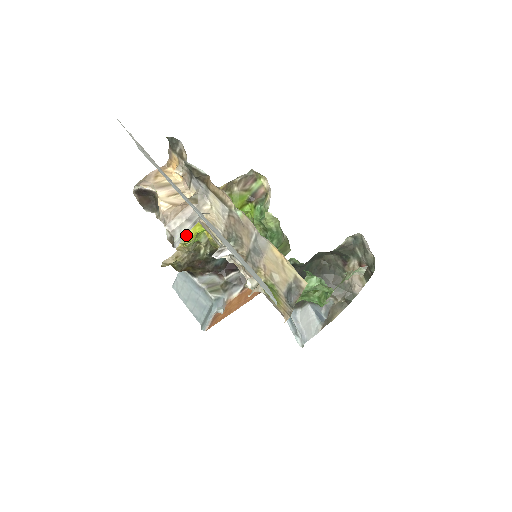
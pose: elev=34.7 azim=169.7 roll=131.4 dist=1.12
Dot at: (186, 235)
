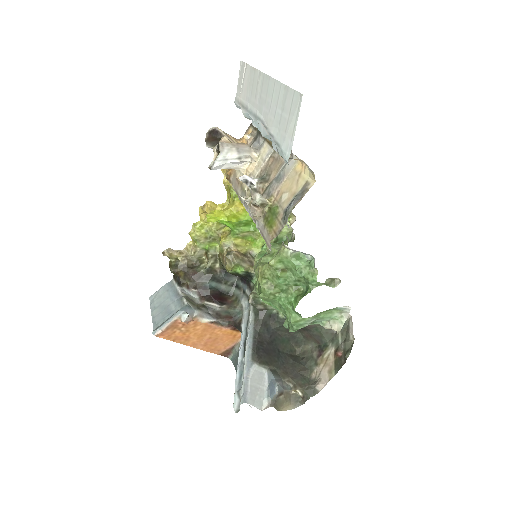
Dot at: (210, 213)
